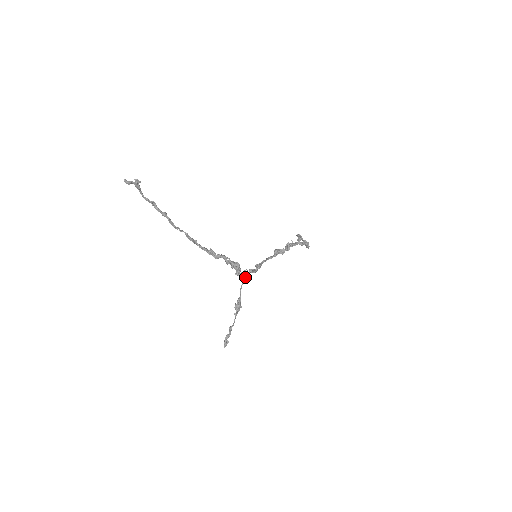
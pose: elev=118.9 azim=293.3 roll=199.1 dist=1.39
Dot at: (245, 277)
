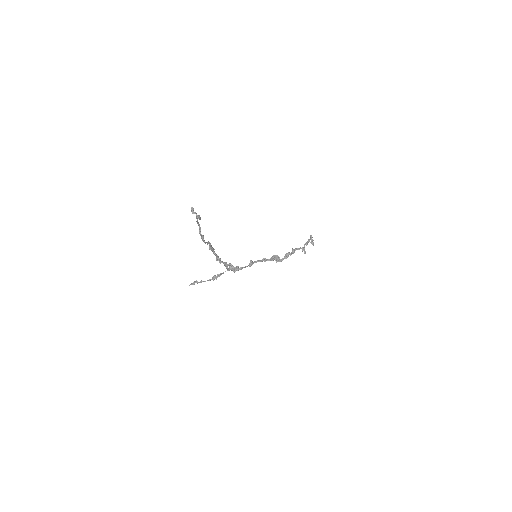
Dot at: (233, 271)
